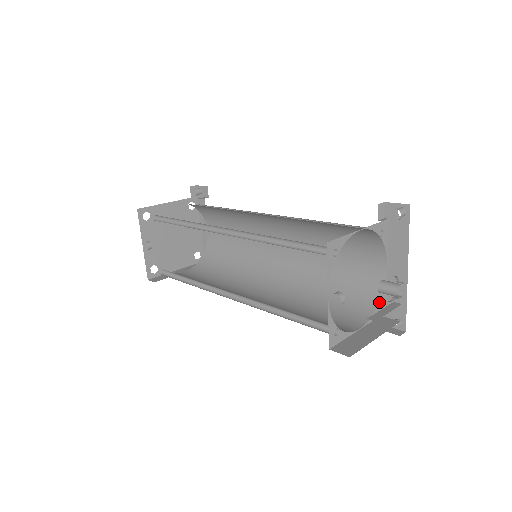
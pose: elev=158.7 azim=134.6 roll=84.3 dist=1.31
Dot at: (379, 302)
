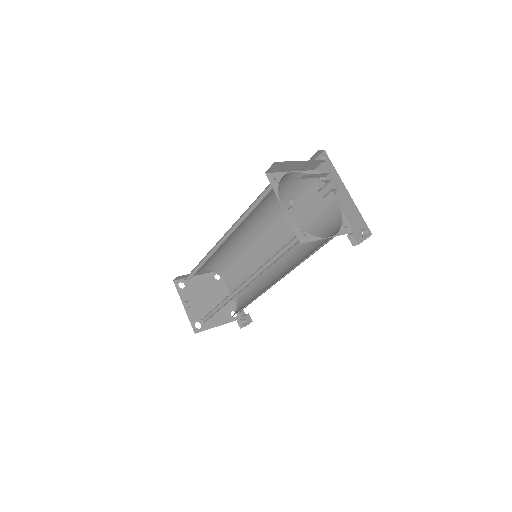
Dot at: (341, 223)
